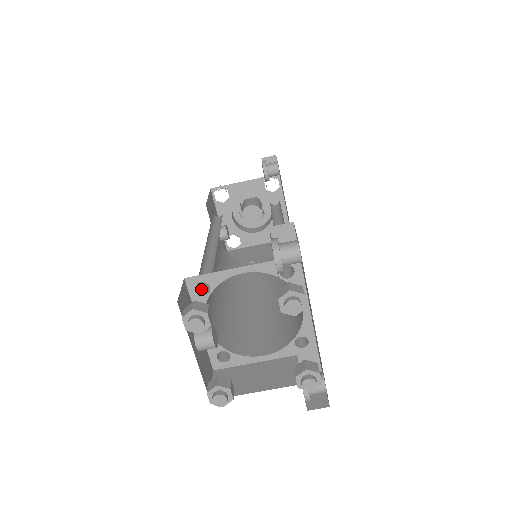
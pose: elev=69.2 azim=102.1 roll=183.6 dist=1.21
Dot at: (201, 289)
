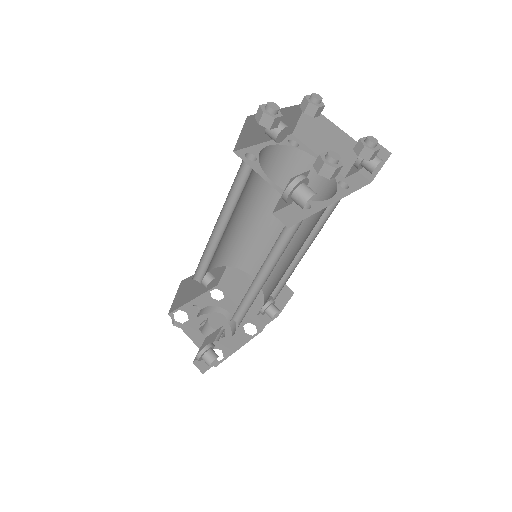
Dot at: occluded
